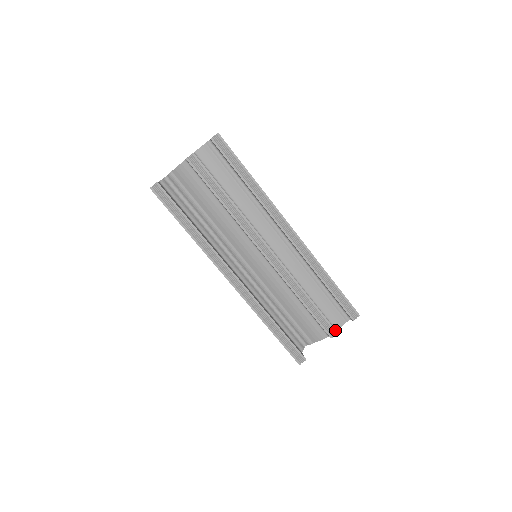
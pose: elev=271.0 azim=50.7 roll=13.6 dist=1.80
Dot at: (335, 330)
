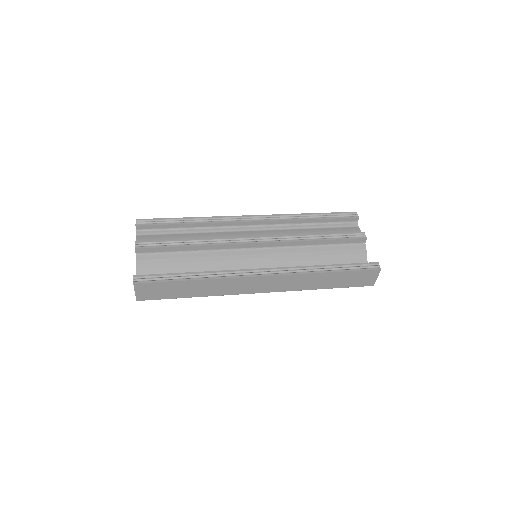
Dot at: (360, 232)
